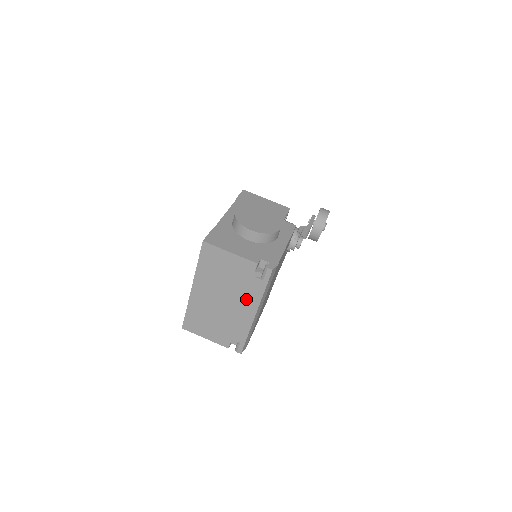
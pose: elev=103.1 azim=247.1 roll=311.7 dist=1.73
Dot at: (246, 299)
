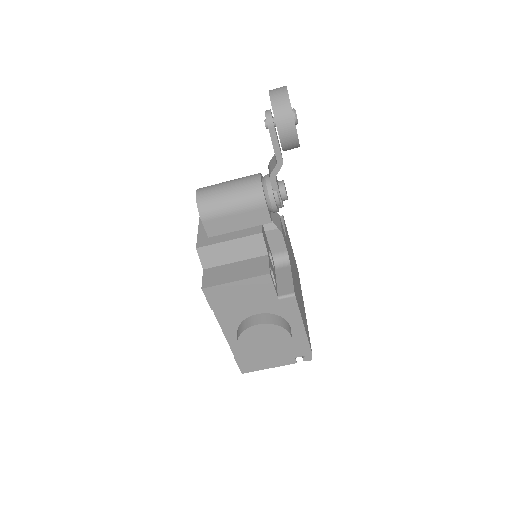
Dot at: occluded
